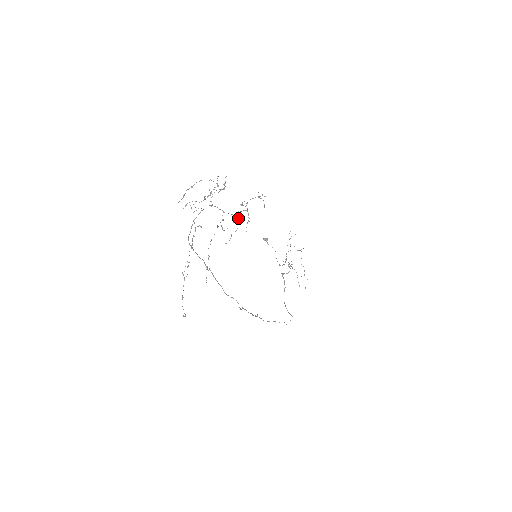
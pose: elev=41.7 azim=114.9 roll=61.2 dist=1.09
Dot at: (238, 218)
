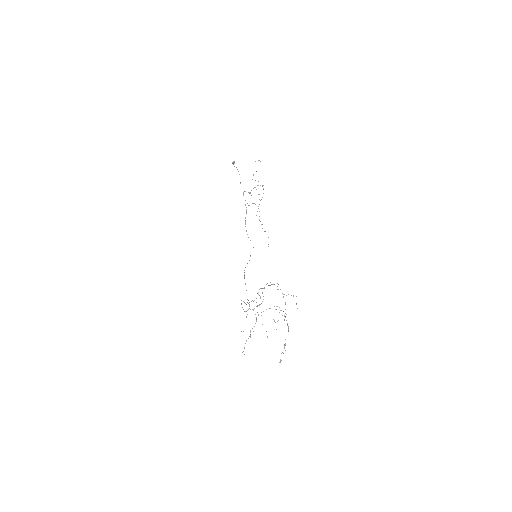
Dot at: occluded
